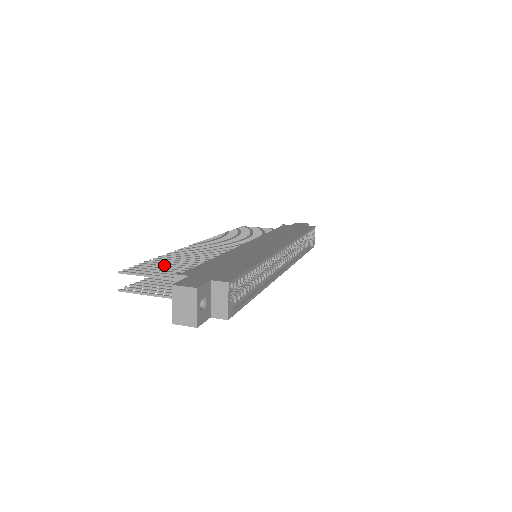
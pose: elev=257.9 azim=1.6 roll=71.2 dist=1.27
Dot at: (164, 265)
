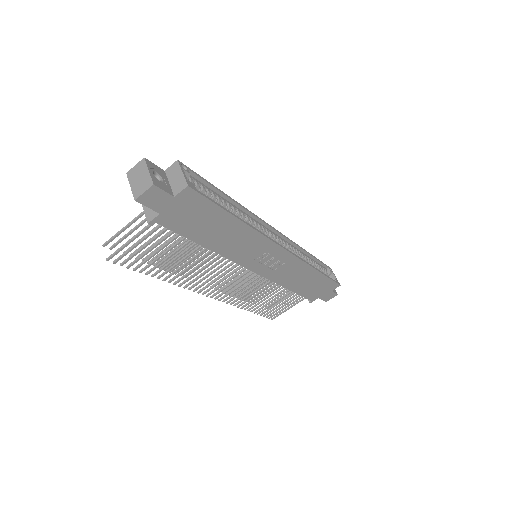
Dot at: occluded
